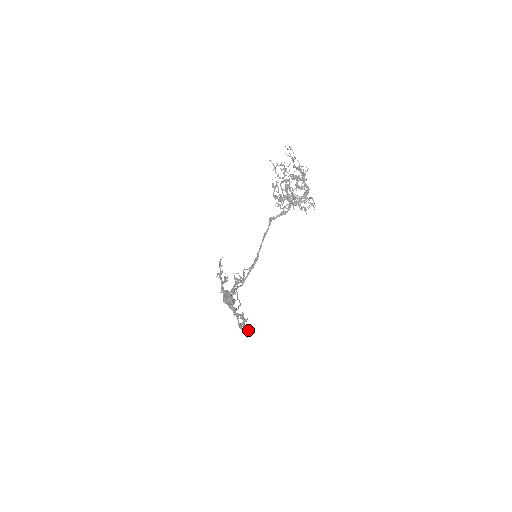
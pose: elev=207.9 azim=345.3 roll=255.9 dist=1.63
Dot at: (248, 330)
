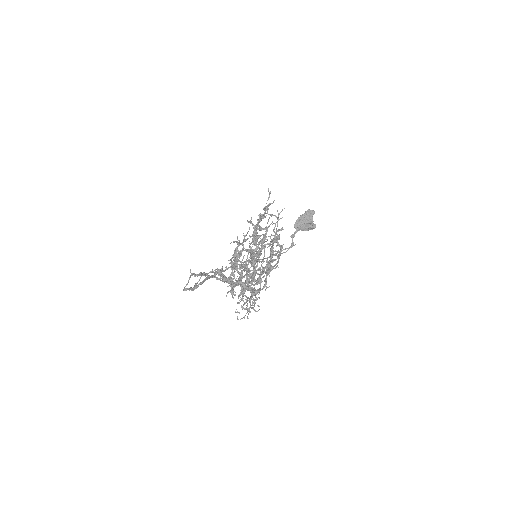
Dot at: (242, 293)
